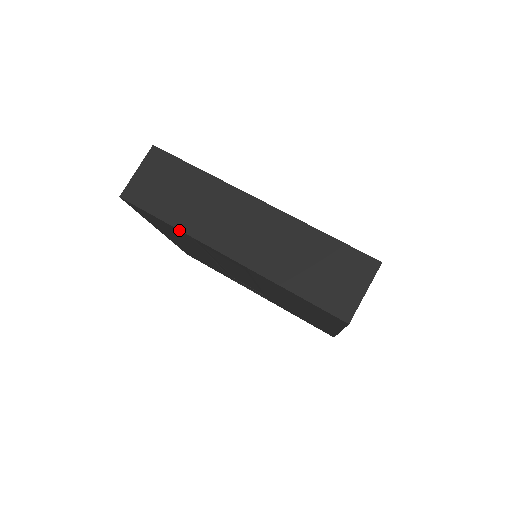
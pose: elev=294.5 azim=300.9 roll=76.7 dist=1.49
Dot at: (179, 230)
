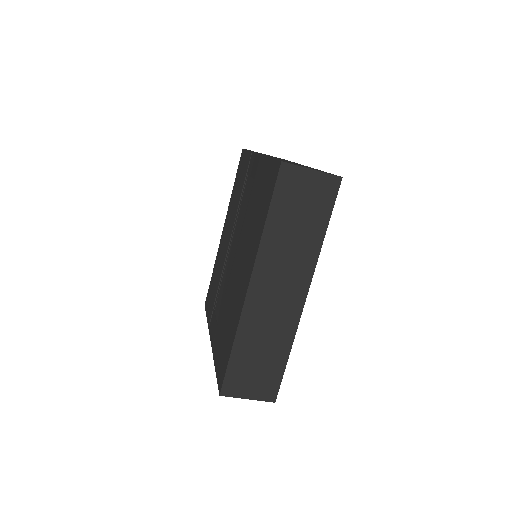
Dot at: (250, 152)
